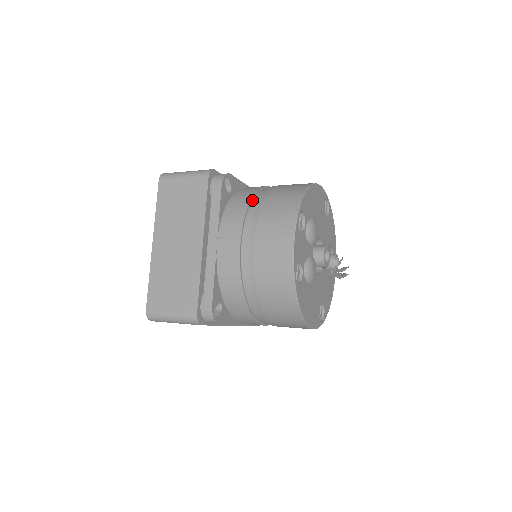
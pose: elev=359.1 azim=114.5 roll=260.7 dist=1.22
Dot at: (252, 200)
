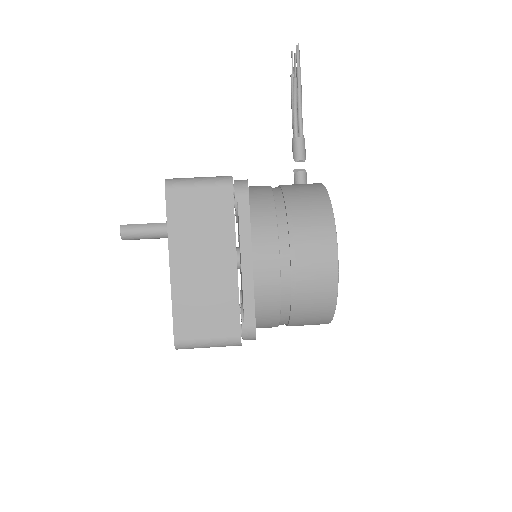
Dot at: (280, 315)
